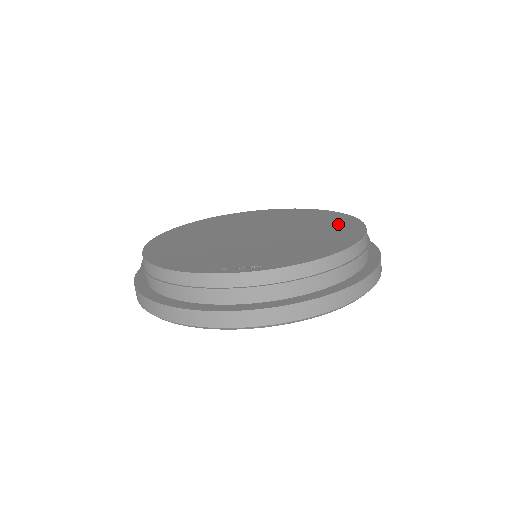
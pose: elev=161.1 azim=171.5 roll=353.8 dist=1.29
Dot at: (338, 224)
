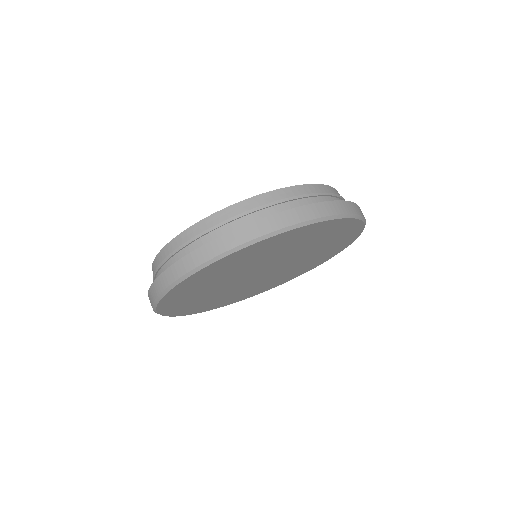
Dot at: occluded
